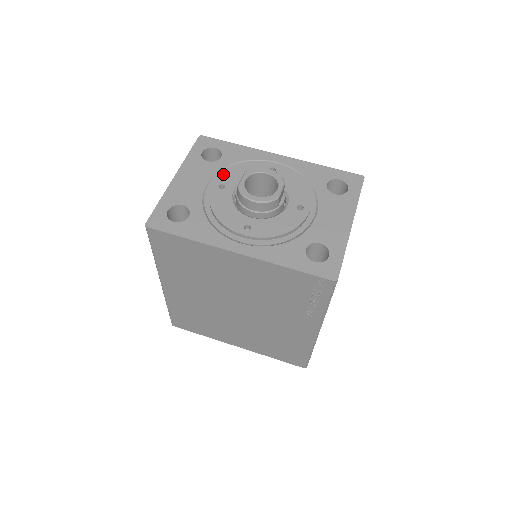
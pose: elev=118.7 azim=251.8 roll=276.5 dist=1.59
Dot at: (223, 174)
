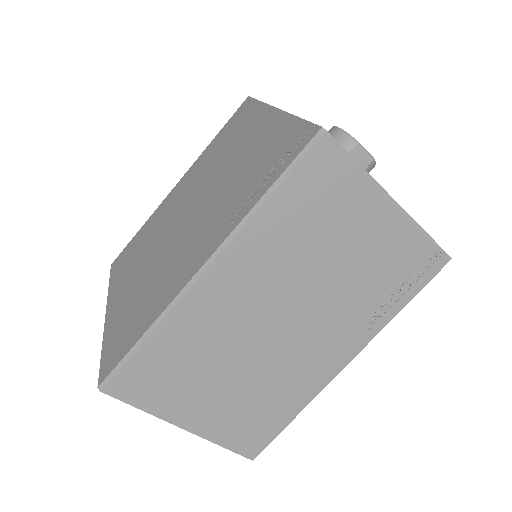
Dot at: occluded
